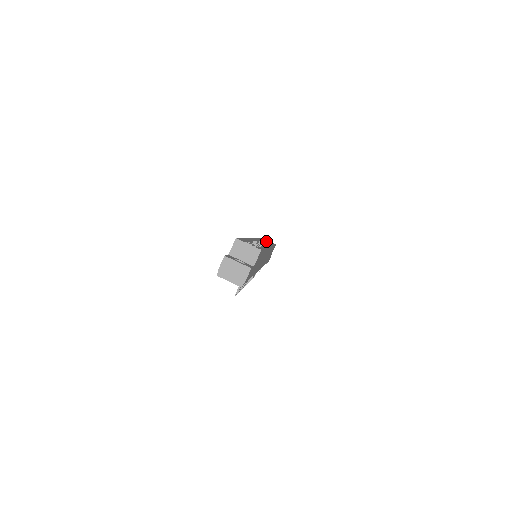
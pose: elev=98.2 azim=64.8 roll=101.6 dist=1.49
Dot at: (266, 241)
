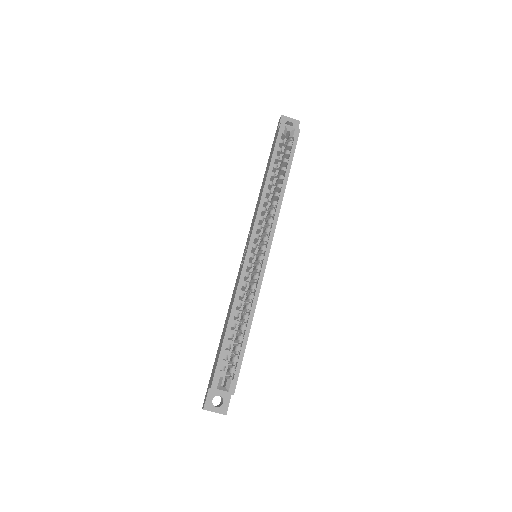
Dot at: (286, 128)
